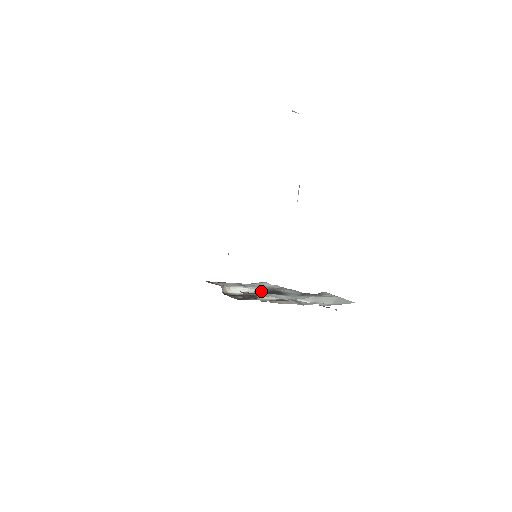
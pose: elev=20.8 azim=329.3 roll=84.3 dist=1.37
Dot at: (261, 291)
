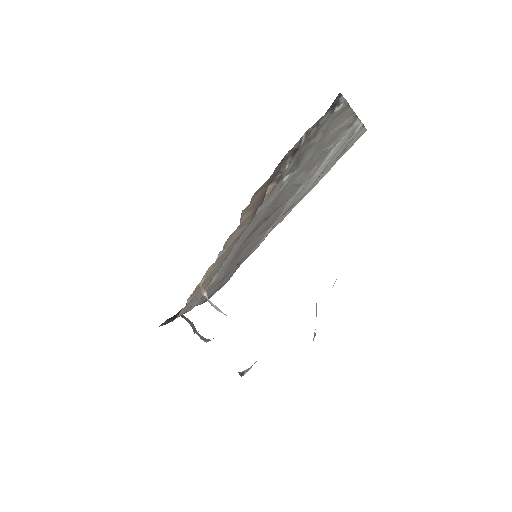
Dot at: occluded
